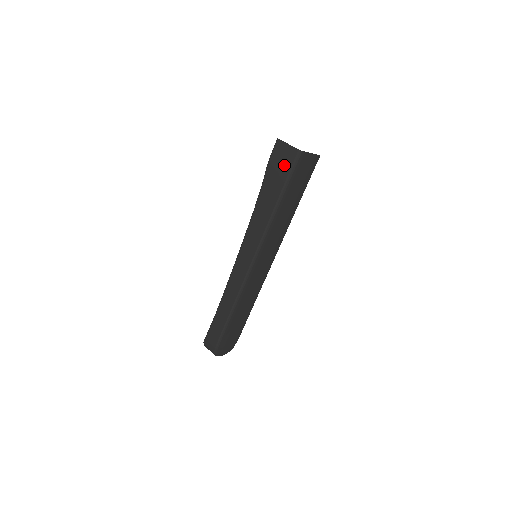
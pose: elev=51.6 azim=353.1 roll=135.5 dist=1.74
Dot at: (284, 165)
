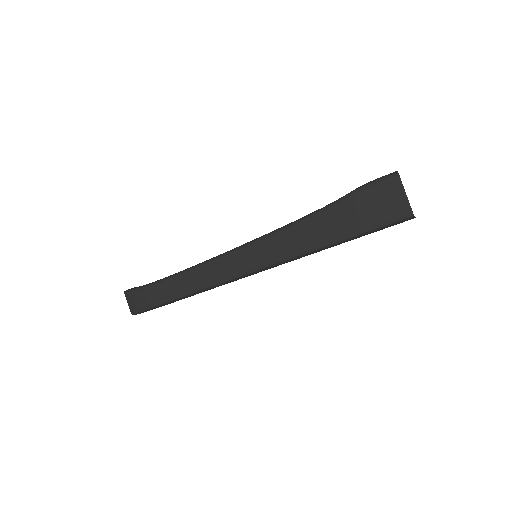
Dot at: (380, 211)
